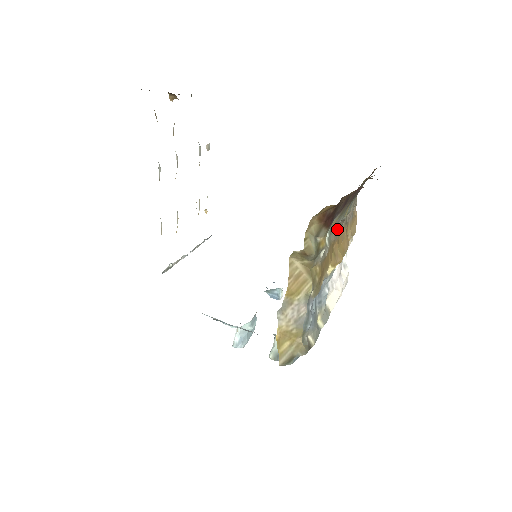
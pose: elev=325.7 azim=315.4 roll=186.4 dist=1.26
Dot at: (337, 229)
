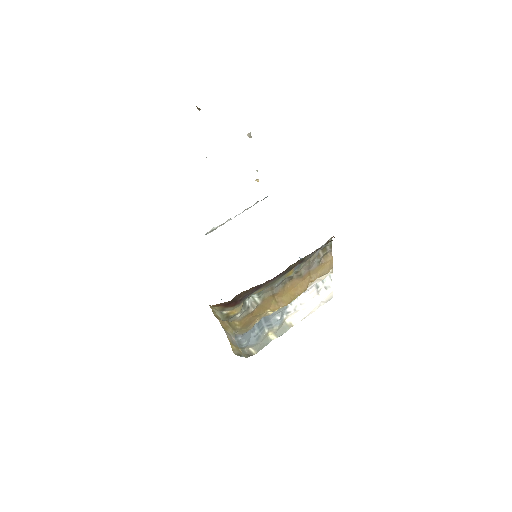
Dot at: (280, 284)
